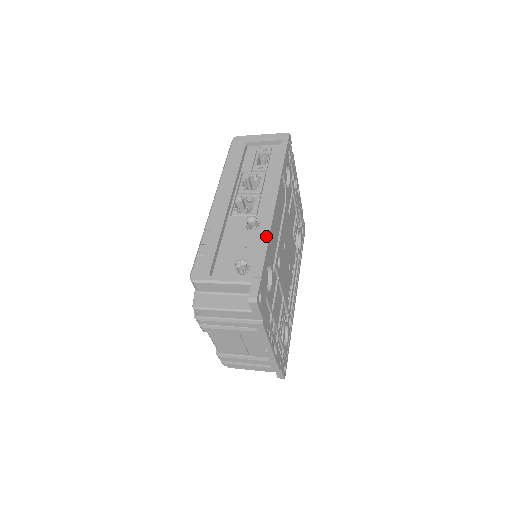
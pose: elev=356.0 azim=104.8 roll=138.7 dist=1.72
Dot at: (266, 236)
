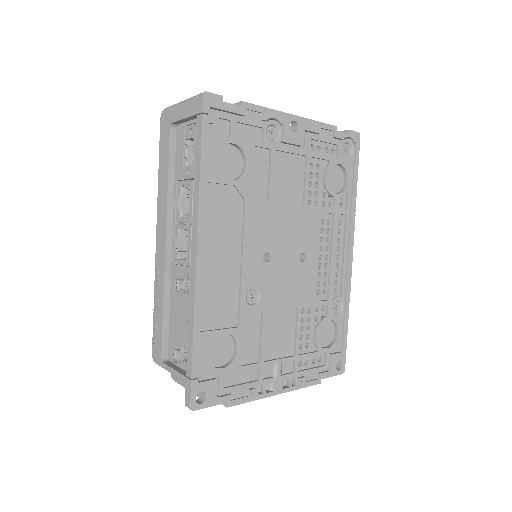
Dot at: (191, 314)
